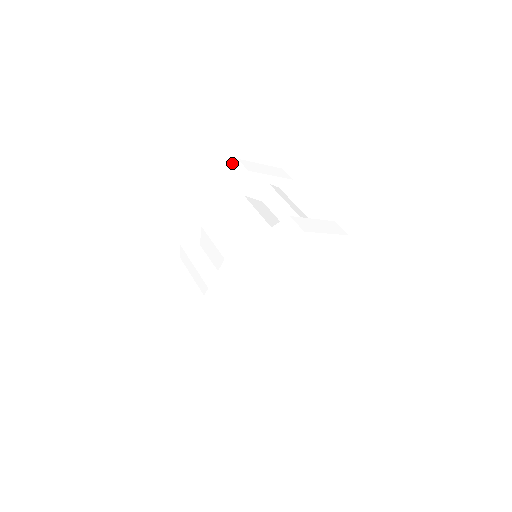
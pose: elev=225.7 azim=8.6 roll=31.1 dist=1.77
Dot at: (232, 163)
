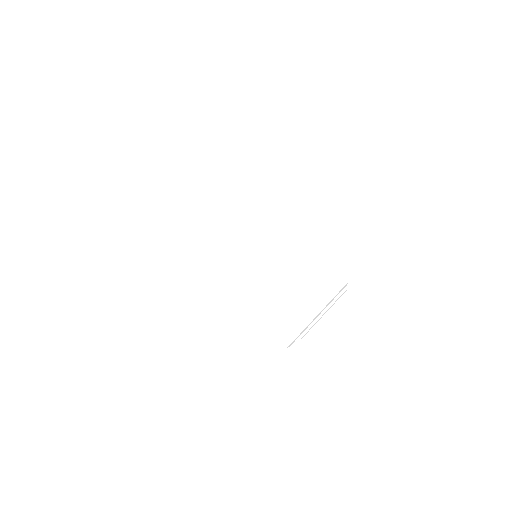
Dot at: occluded
